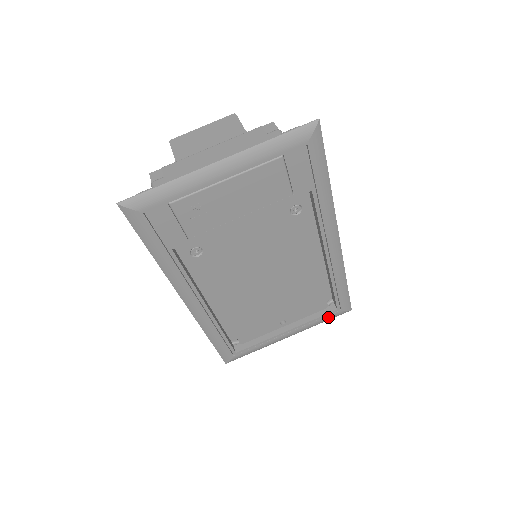
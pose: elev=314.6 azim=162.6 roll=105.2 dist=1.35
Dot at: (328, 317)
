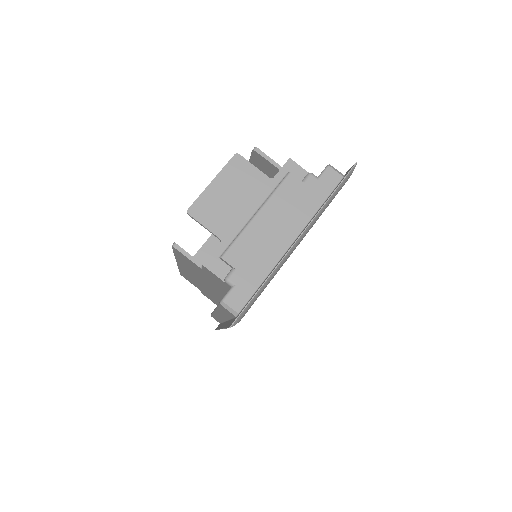
Dot at: occluded
